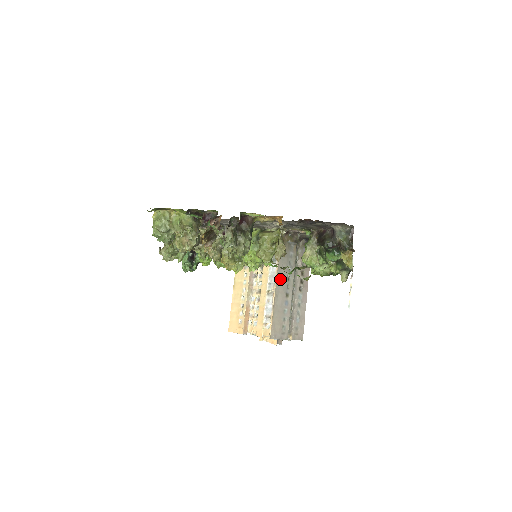
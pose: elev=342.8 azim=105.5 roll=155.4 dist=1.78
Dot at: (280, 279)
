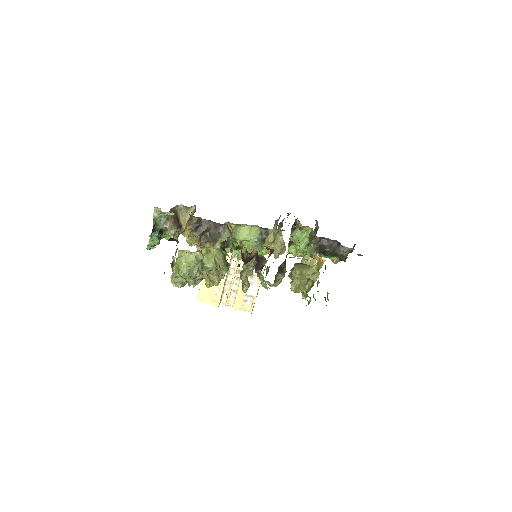
Dot at: occluded
